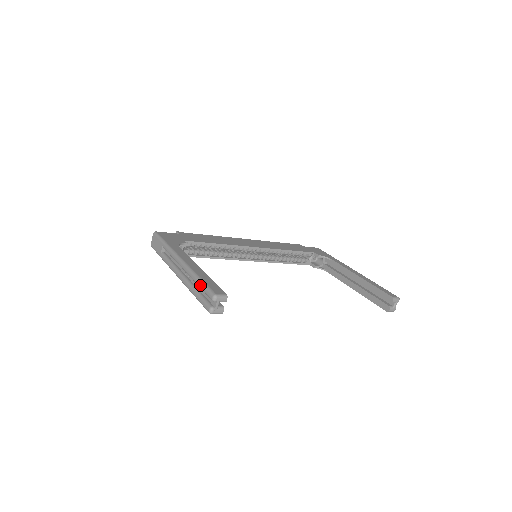
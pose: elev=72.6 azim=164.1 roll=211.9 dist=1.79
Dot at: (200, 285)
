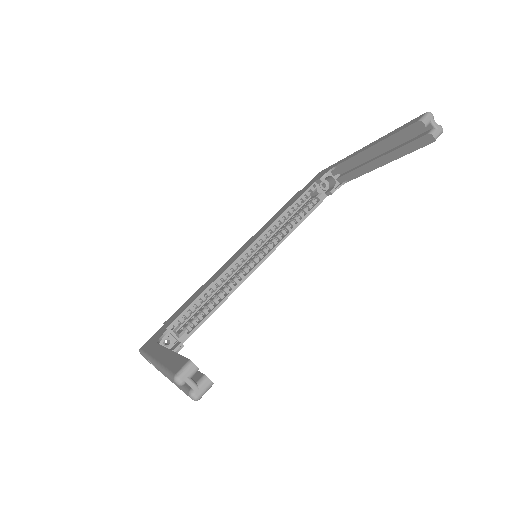
Dot at: occluded
